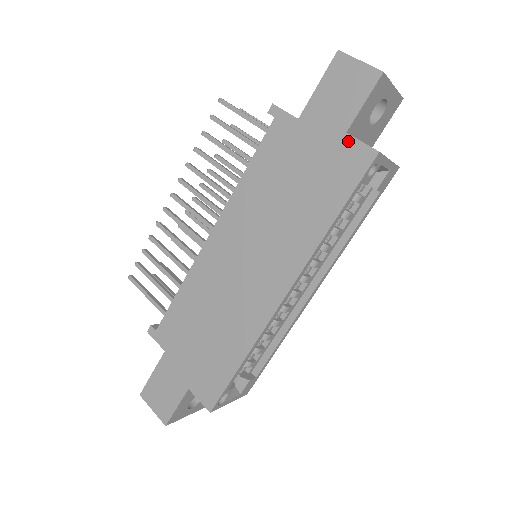
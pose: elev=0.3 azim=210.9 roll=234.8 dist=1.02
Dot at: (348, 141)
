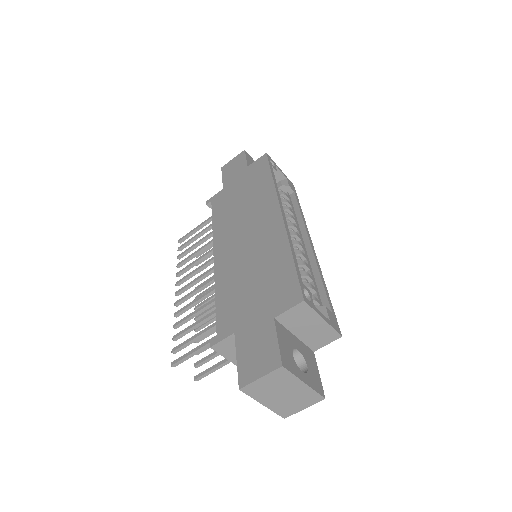
Dot at: (251, 166)
